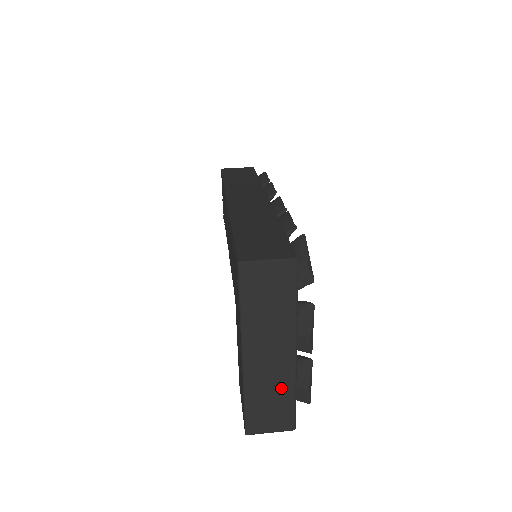
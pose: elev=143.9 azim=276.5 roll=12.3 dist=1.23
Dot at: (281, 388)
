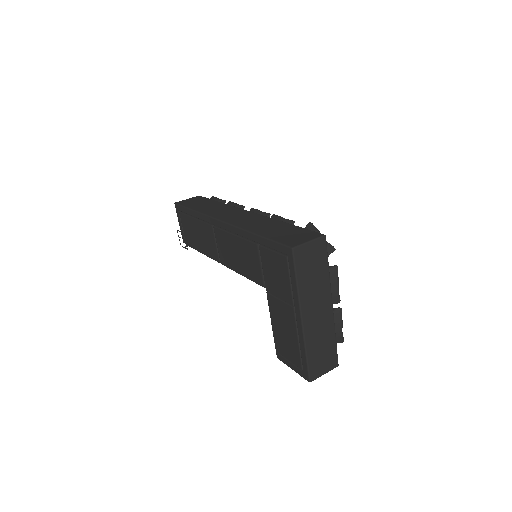
Dot at: (327, 336)
